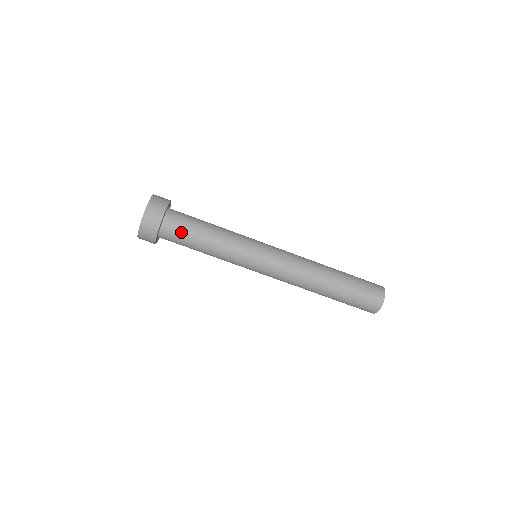
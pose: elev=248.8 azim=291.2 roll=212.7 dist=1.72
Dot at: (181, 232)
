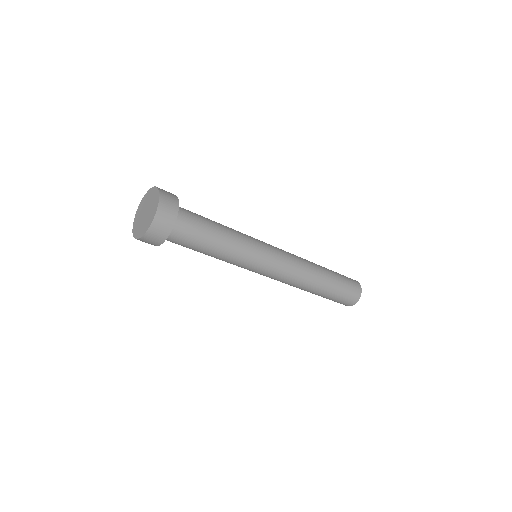
Dot at: (187, 241)
